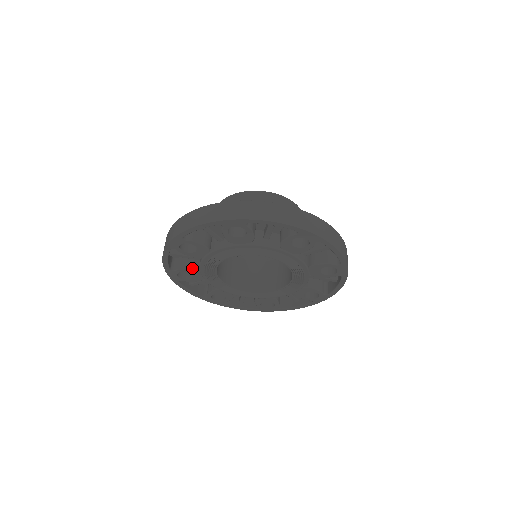
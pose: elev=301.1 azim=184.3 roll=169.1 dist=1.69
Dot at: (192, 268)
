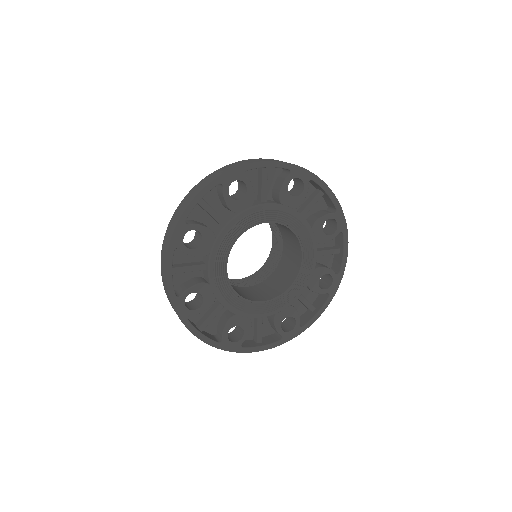
Dot at: (228, 320)
